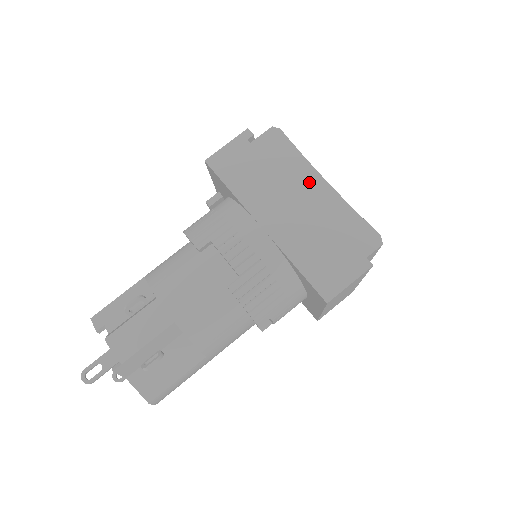
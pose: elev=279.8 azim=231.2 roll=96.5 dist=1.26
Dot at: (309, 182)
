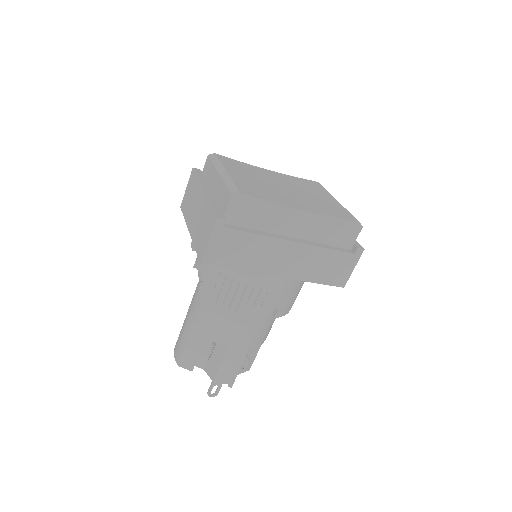
Dot at: (290, 220)
